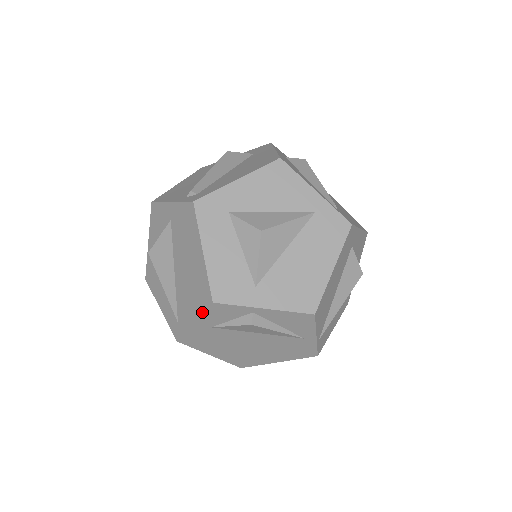
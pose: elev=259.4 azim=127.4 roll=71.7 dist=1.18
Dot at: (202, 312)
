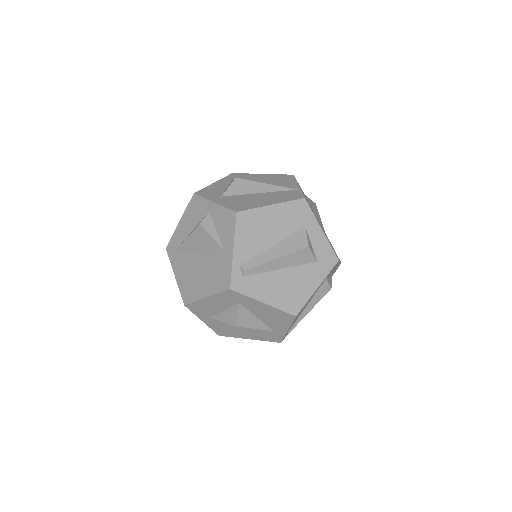
Dot at: (180, 290)
